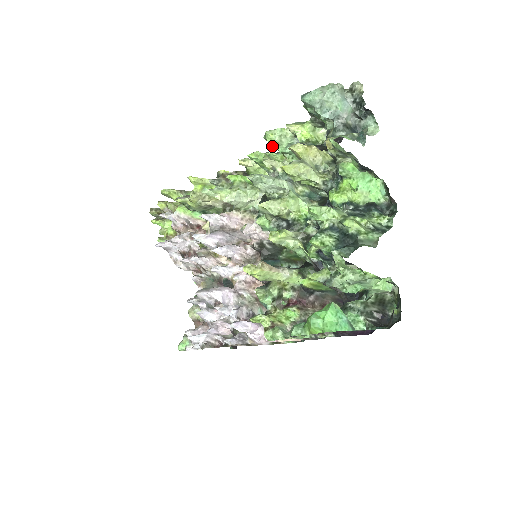
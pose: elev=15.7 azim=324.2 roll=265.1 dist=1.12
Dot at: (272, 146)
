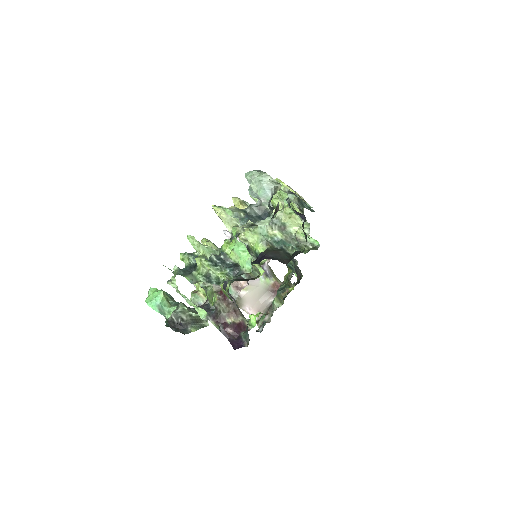
Dot at: occluded
